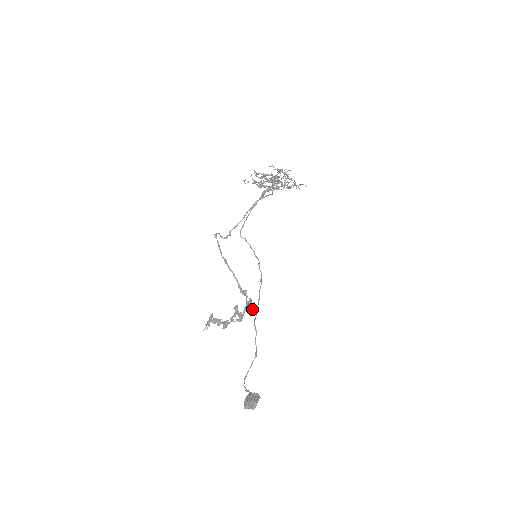
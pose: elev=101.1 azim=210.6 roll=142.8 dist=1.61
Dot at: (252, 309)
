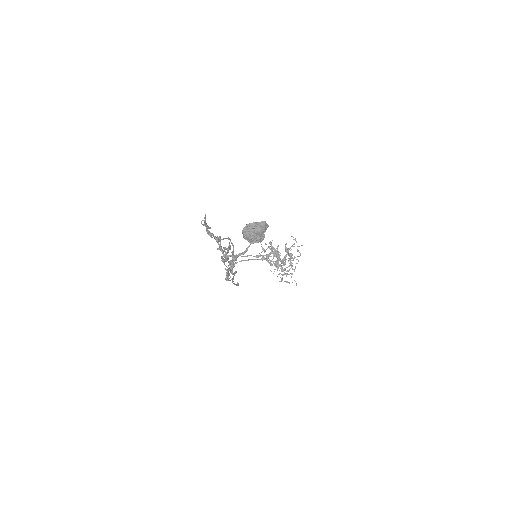
Dot at: (227, 278)
